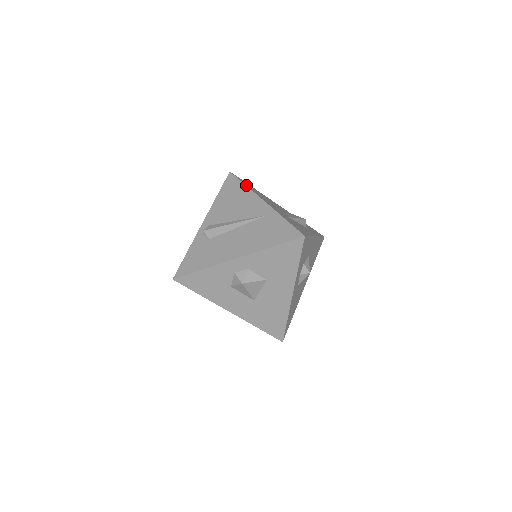
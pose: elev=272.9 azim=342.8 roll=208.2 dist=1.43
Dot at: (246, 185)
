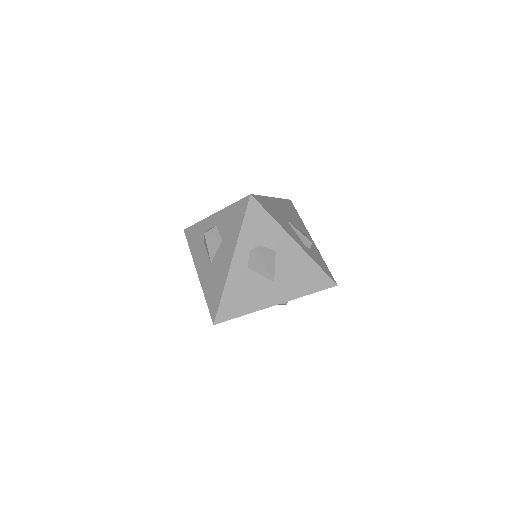
Dot at: (284, 199)
